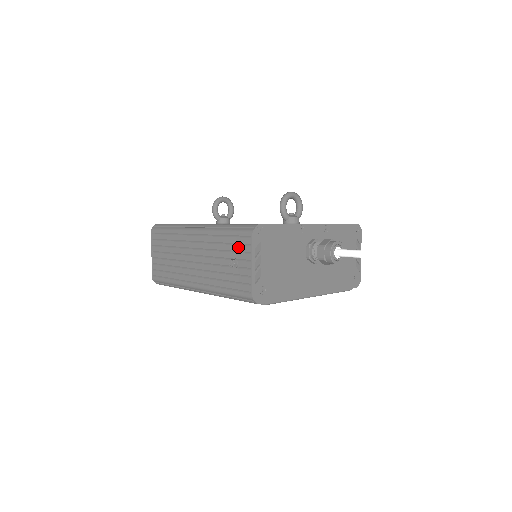
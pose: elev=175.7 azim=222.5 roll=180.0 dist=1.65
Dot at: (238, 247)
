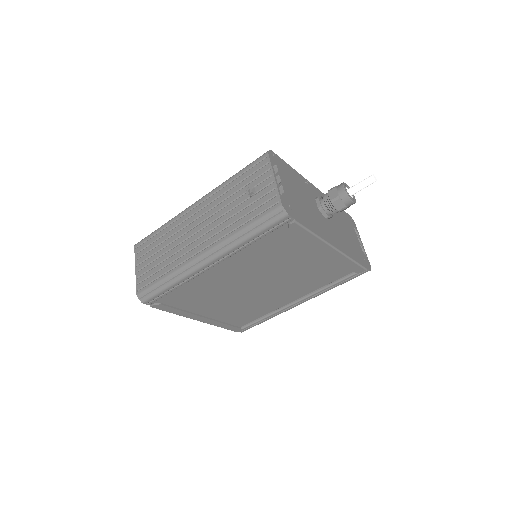
Dot at: (253, 176)
